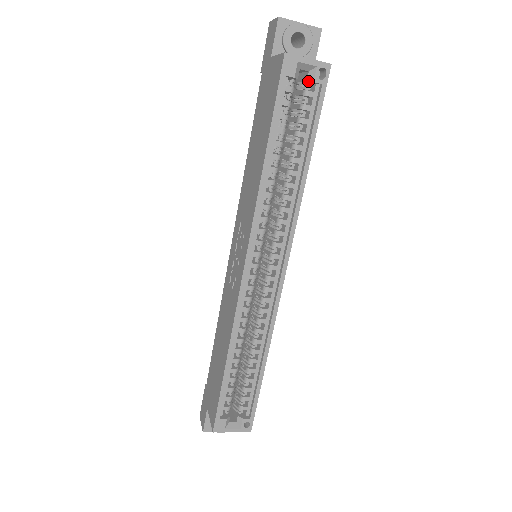
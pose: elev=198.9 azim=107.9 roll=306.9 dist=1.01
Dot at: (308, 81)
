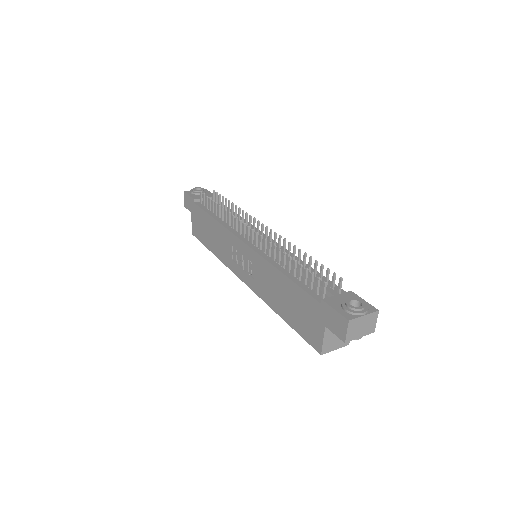
Dot at: occluded
